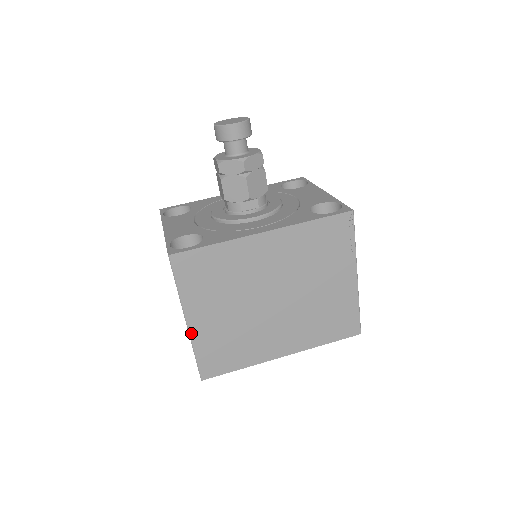
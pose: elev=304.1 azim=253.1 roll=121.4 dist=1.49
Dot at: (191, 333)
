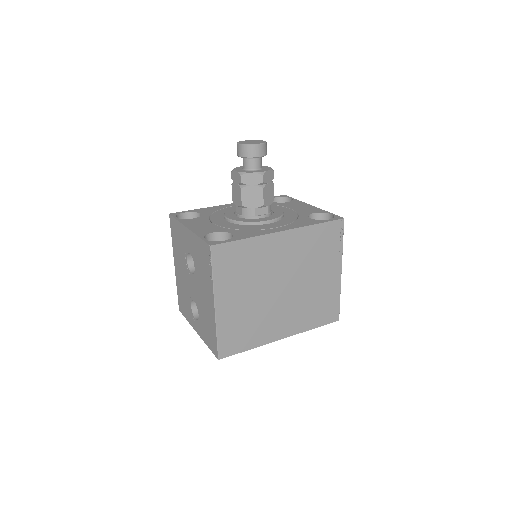
Dot at: (217, 316)
